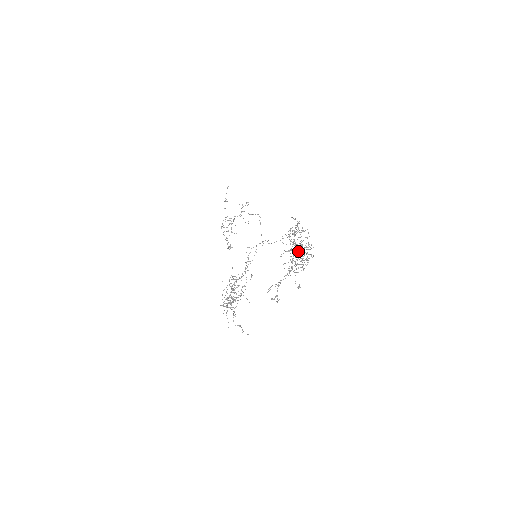
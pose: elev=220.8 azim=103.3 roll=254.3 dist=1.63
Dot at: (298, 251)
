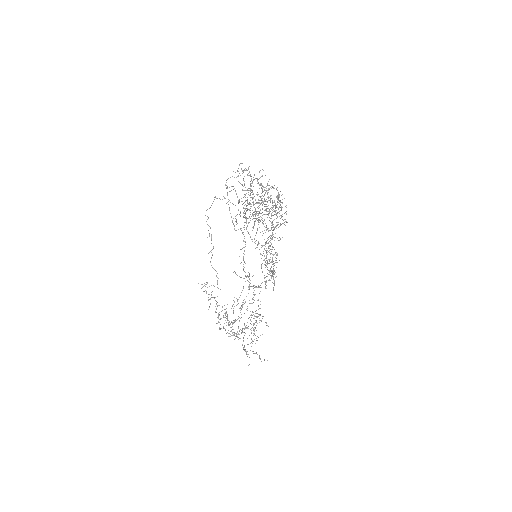
Dot at: occluded
